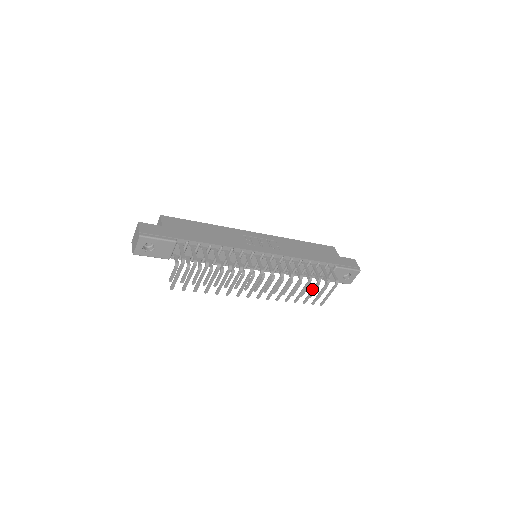
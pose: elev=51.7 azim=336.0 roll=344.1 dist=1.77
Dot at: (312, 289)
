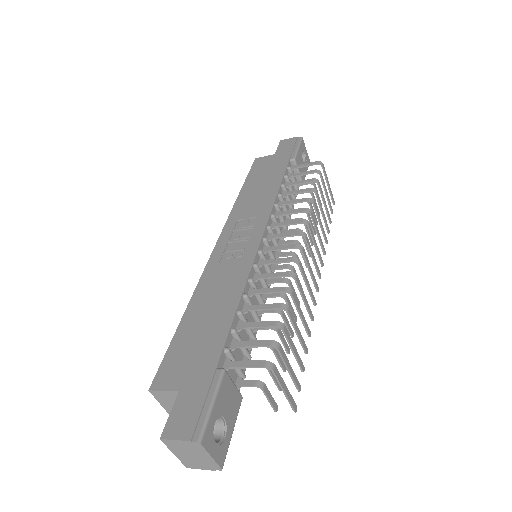
Dot at: (322, 199)
